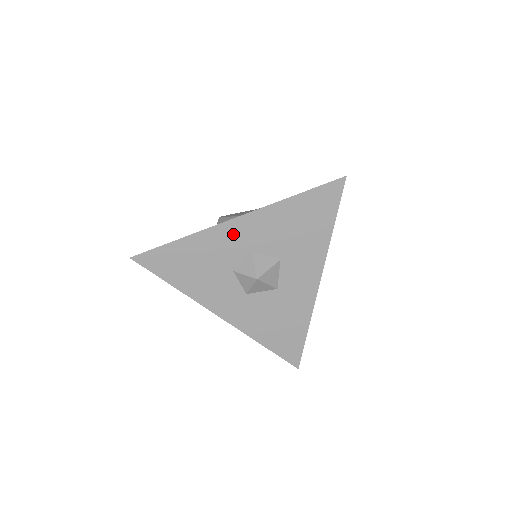
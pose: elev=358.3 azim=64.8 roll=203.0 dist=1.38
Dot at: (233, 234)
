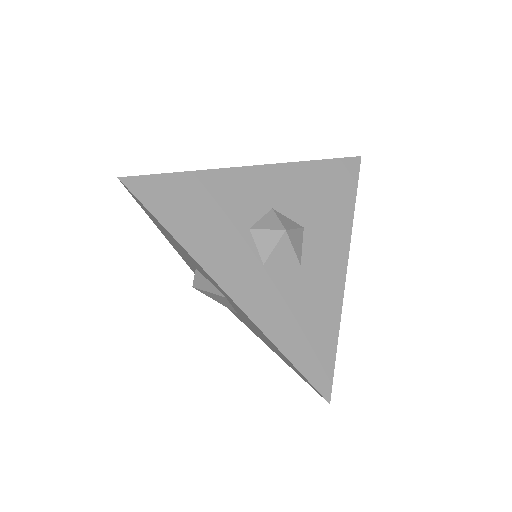
Dot at: (252, 183)
